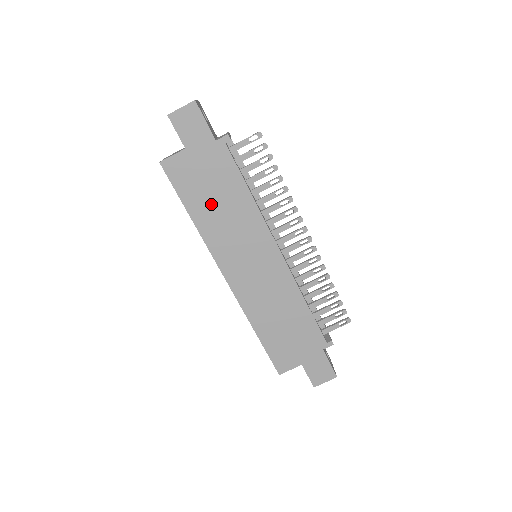
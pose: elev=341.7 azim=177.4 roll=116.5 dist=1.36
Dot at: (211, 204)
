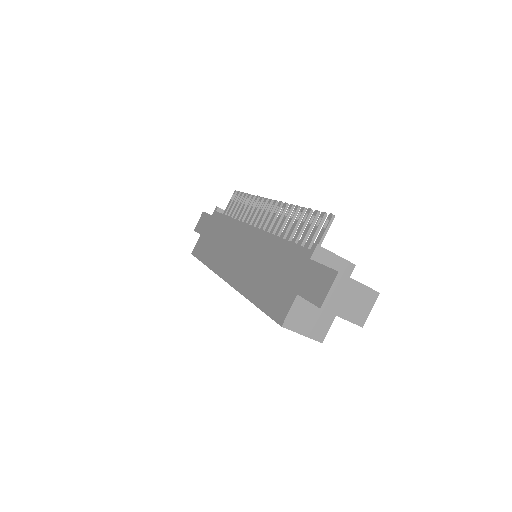
Dot at: (213, 246)
